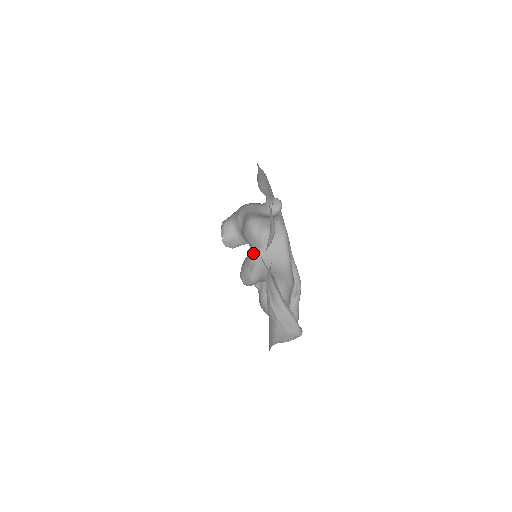
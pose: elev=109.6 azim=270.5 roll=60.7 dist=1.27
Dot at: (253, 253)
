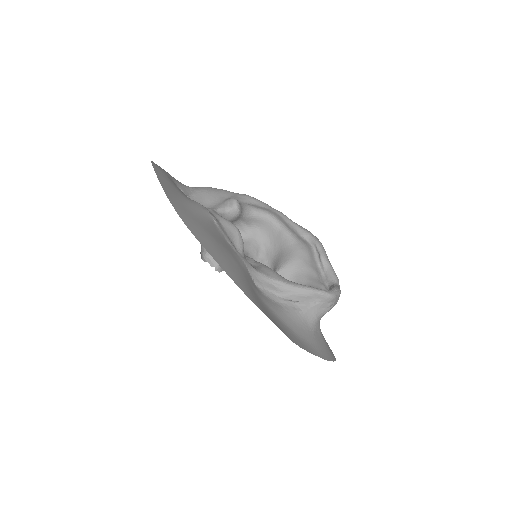
Dot at: (255, 254)
